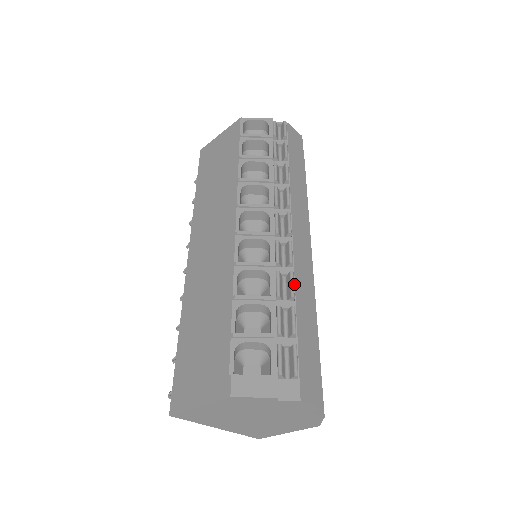
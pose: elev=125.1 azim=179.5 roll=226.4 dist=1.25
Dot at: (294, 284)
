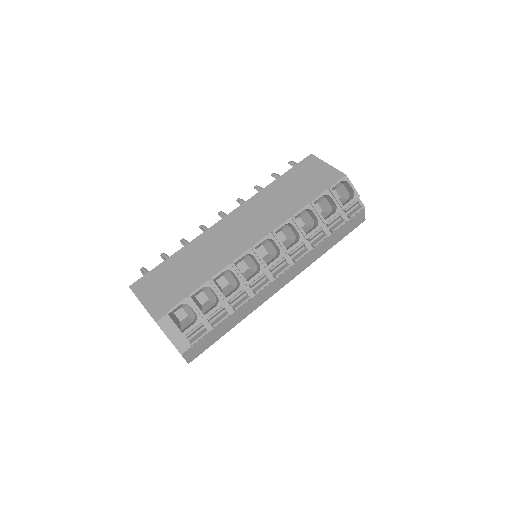
Dot at: (245, 303)
